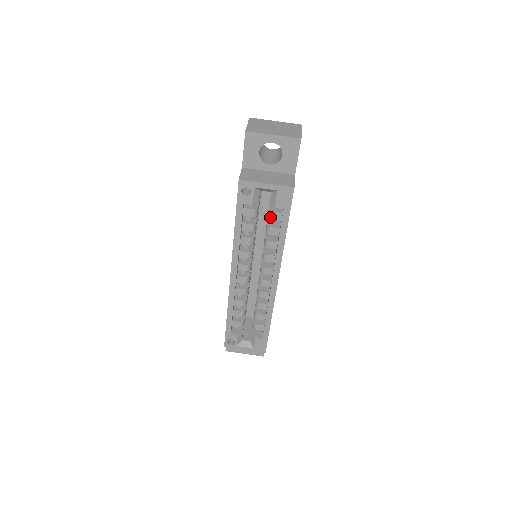
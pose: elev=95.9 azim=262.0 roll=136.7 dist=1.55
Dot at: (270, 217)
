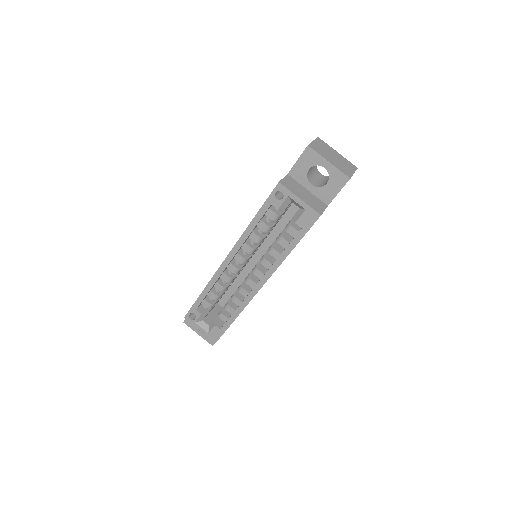
Dot at: (287, 229)
